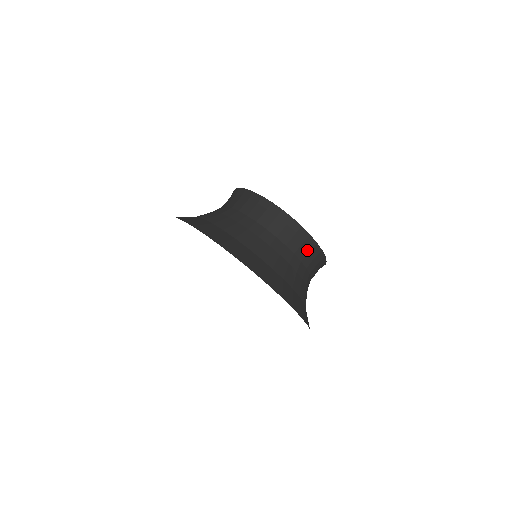
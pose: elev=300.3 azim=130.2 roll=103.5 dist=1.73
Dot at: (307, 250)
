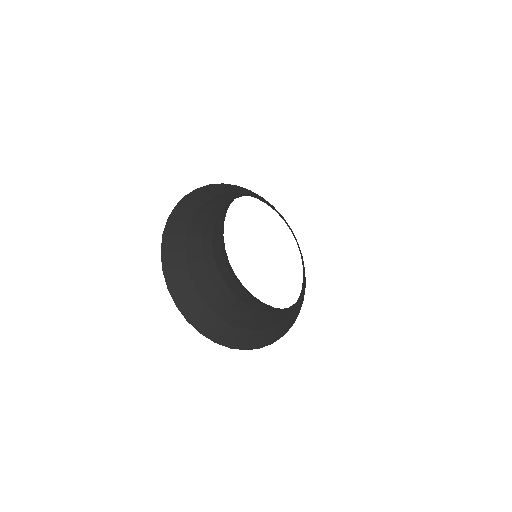
Dot at: (236, 285)
